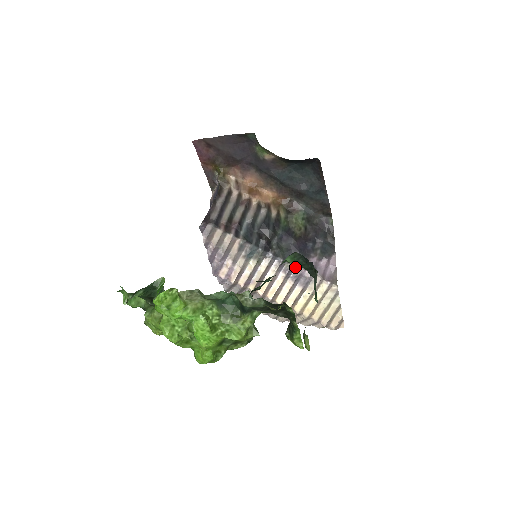
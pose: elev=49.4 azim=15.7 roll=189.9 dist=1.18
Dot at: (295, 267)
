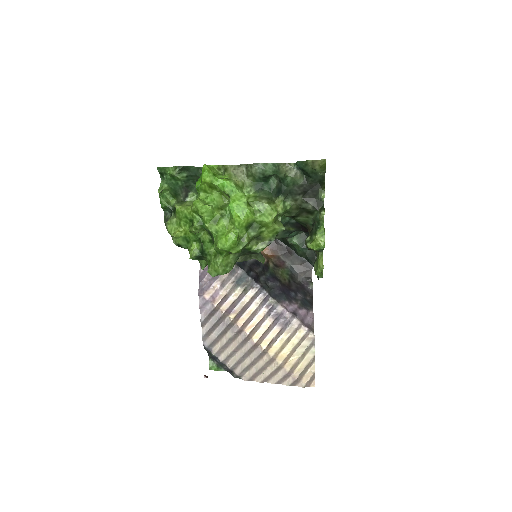
Dot at: (278, 305)
